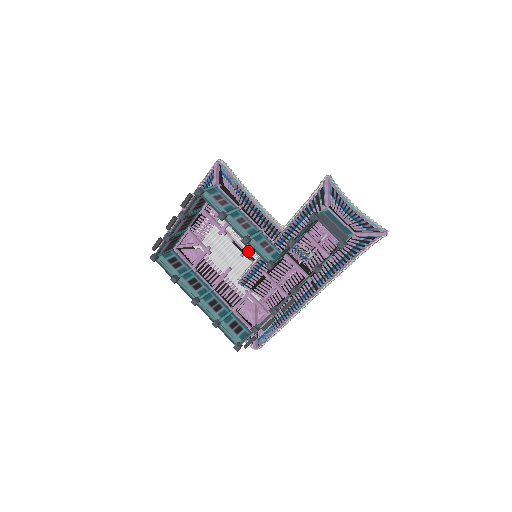
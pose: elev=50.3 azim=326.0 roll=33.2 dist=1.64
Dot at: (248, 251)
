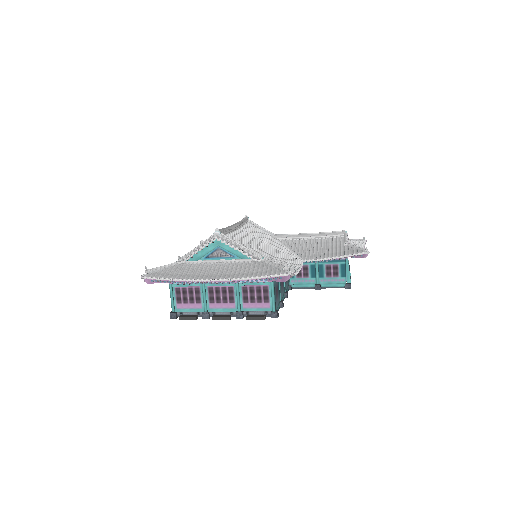
Dot at: occluded
